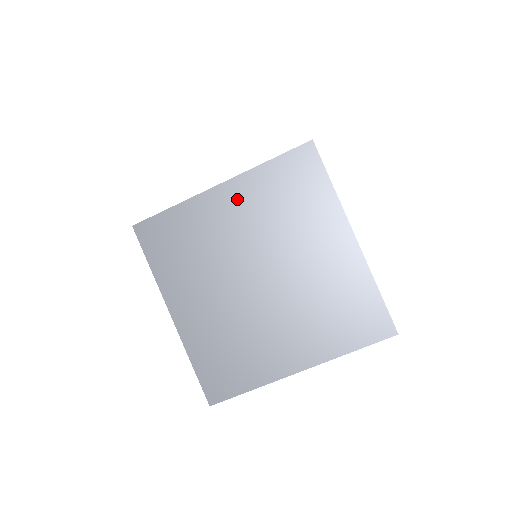
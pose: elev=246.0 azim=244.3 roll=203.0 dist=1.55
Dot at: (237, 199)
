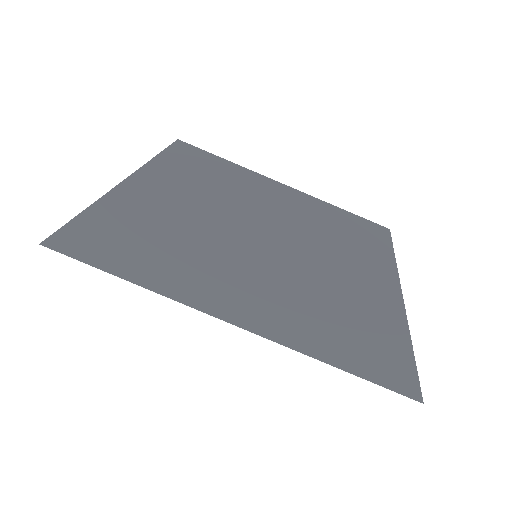
Dot at: (294, 198)
